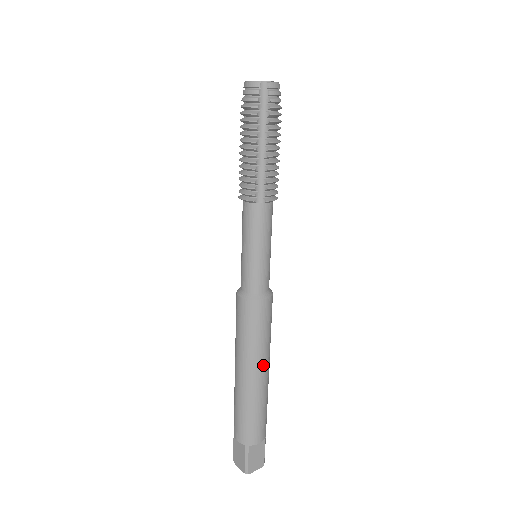
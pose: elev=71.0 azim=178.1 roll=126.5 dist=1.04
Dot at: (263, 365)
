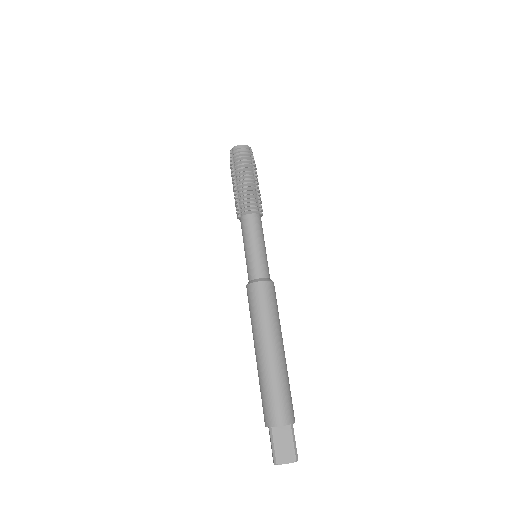
Dot at: (282, 340)
